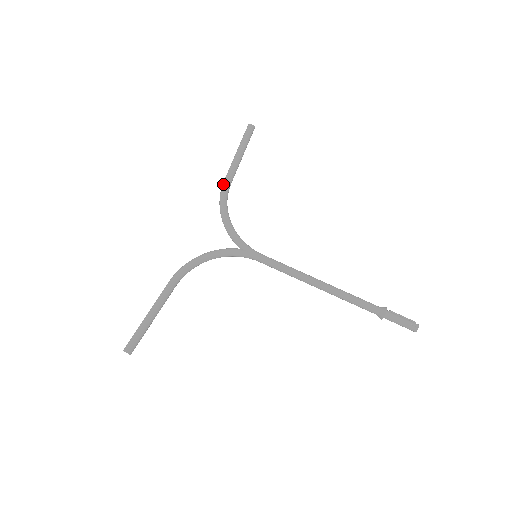
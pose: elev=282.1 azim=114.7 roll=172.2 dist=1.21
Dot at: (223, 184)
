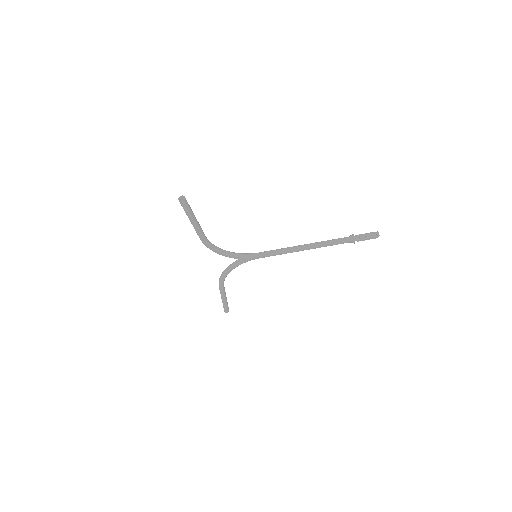
Dot at: occluded
